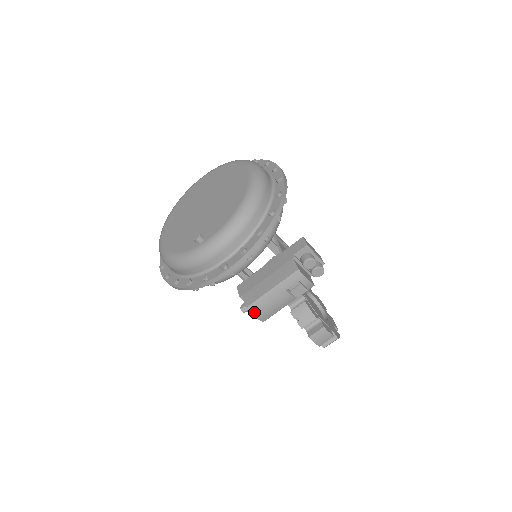
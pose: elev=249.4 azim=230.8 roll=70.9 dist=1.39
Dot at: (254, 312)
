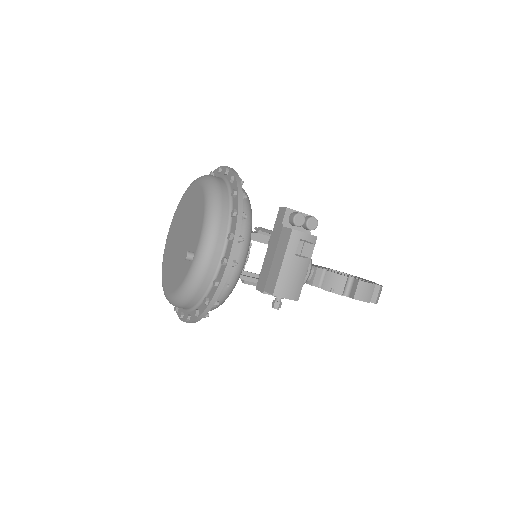
Dot at: (282, 295)
